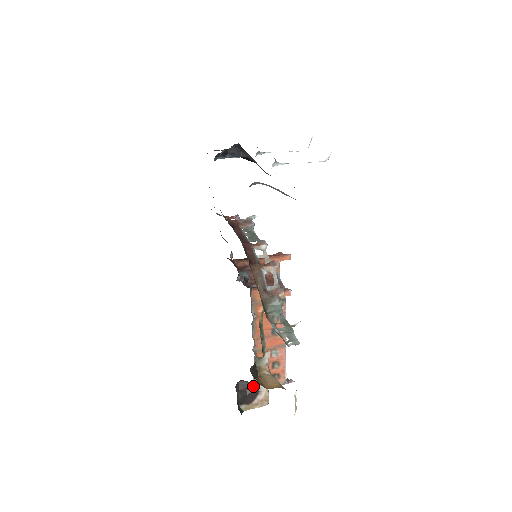
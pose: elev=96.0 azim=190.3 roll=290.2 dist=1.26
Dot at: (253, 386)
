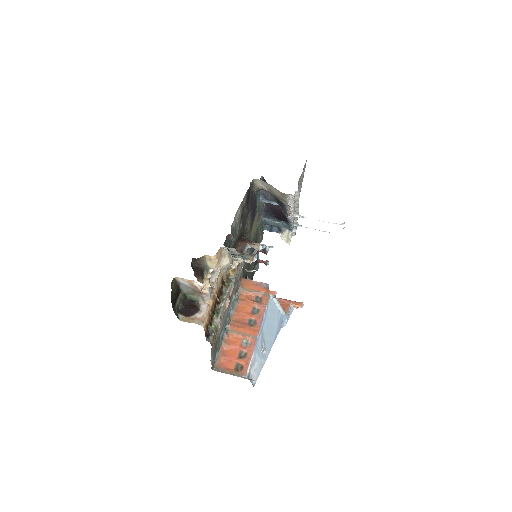
Dot at: (197, 305)
